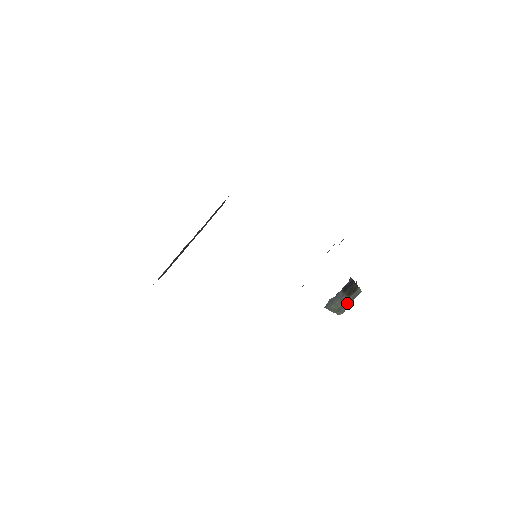
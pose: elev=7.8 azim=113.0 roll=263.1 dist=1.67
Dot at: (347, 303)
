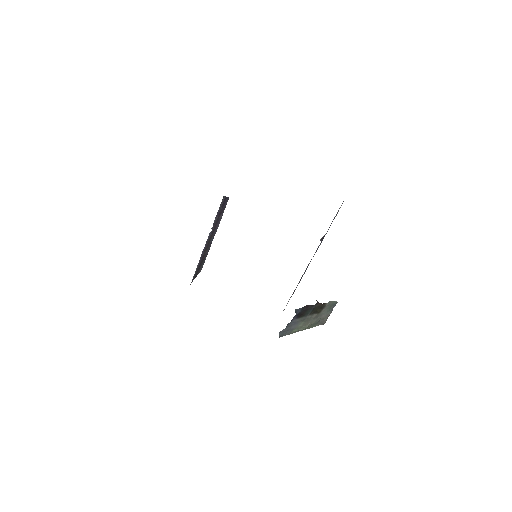
Dot at: (324, 315)
